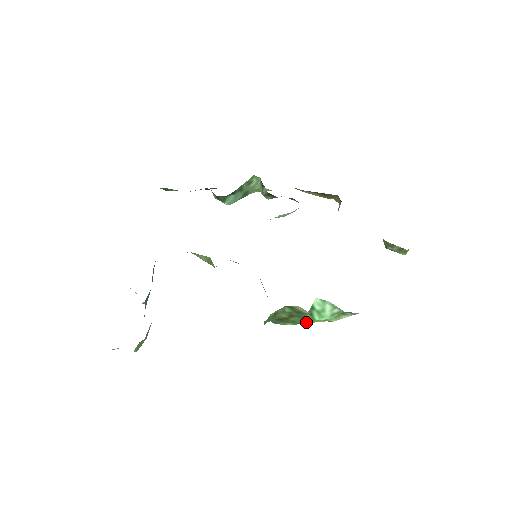
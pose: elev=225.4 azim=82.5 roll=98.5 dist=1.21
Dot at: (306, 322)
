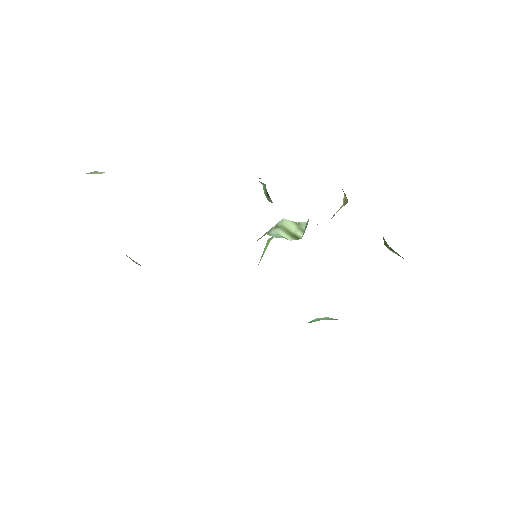
Dot at: occluded
